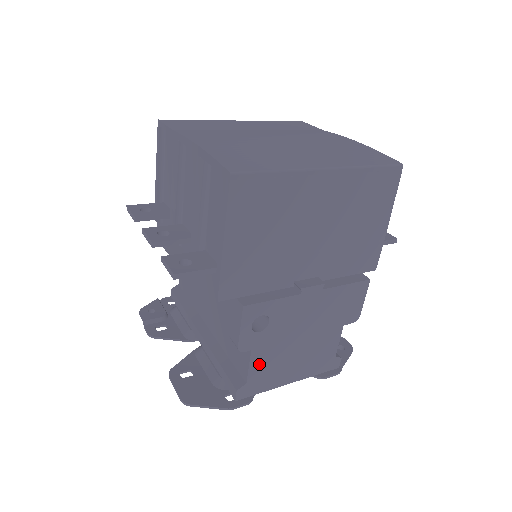
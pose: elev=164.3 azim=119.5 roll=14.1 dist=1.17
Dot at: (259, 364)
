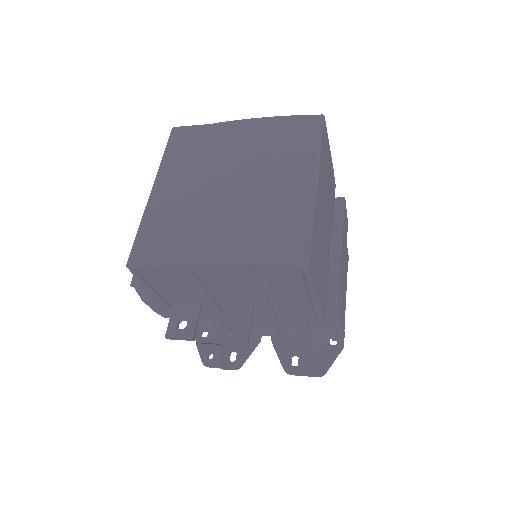
Dot at: occluded
